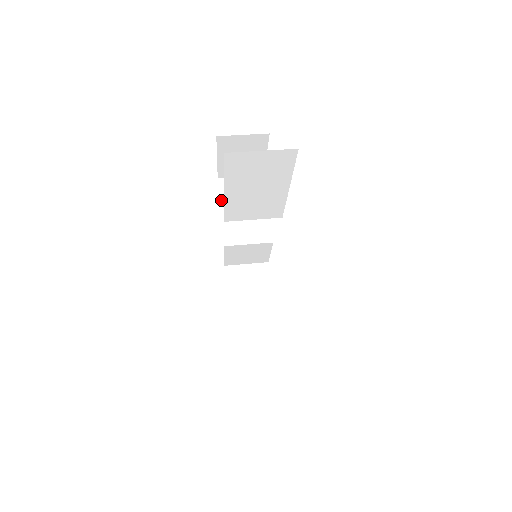
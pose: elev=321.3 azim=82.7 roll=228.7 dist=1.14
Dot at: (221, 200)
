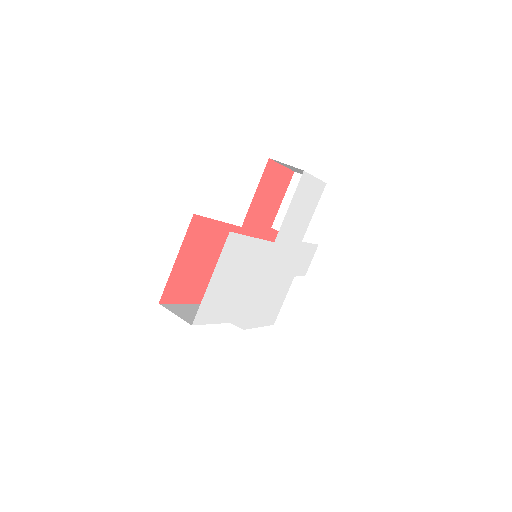
Dot at: (287, 191)
